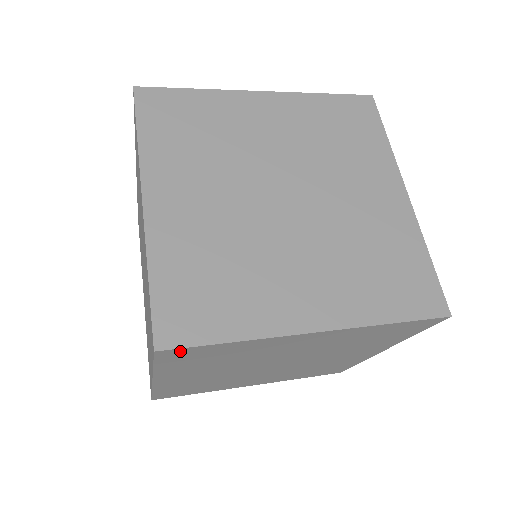
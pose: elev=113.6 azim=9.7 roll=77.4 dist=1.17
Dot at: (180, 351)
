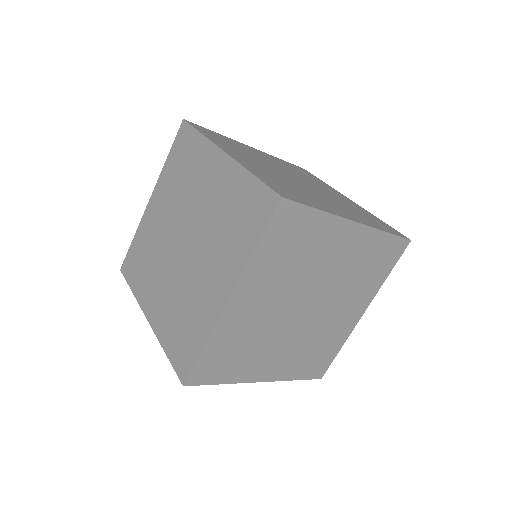
Dot at: (291, 209)
